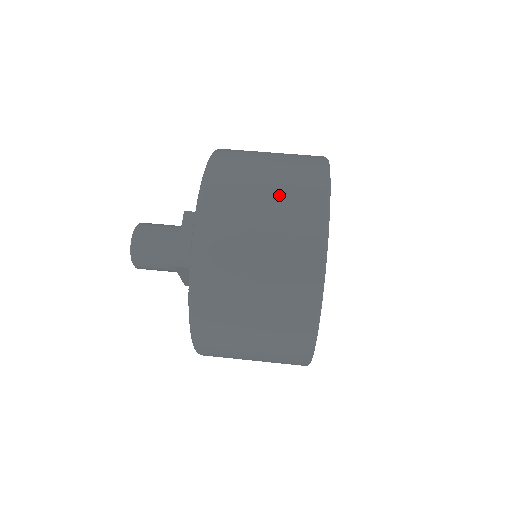
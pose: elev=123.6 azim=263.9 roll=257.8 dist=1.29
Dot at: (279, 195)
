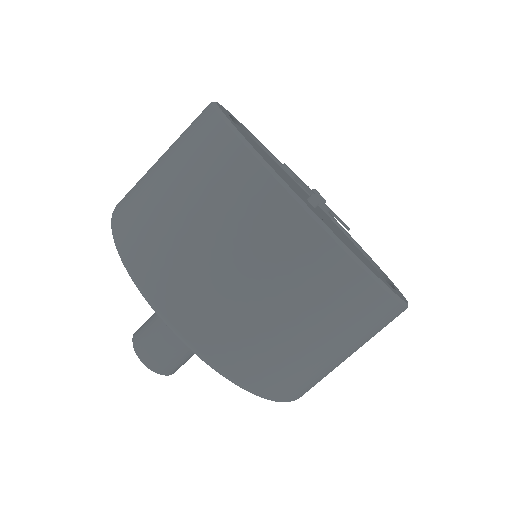
Dot at: (181, 171)
